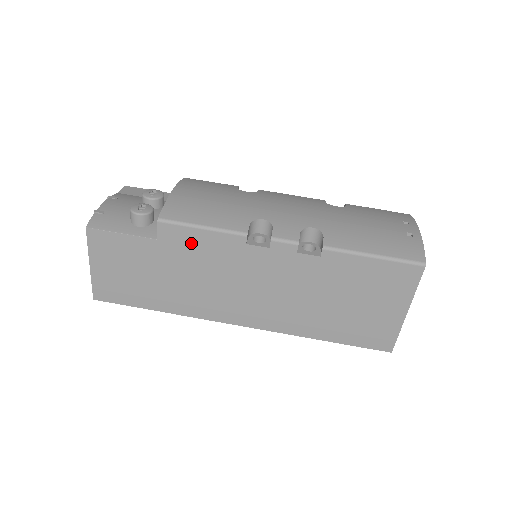
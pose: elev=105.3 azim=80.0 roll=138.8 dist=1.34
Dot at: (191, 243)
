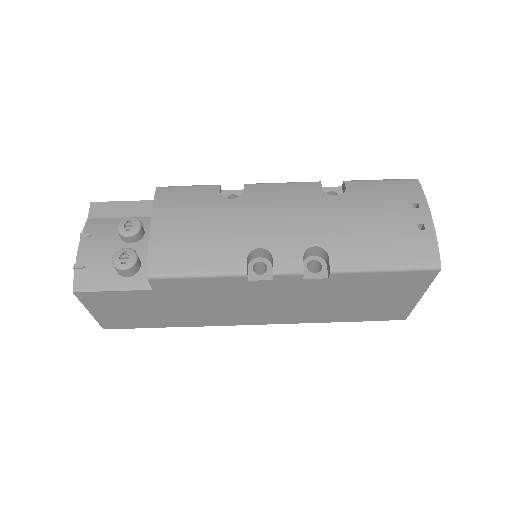
Dot at: (189, 287)
